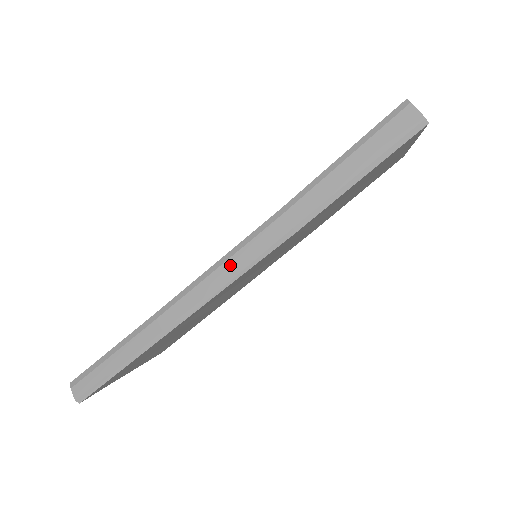
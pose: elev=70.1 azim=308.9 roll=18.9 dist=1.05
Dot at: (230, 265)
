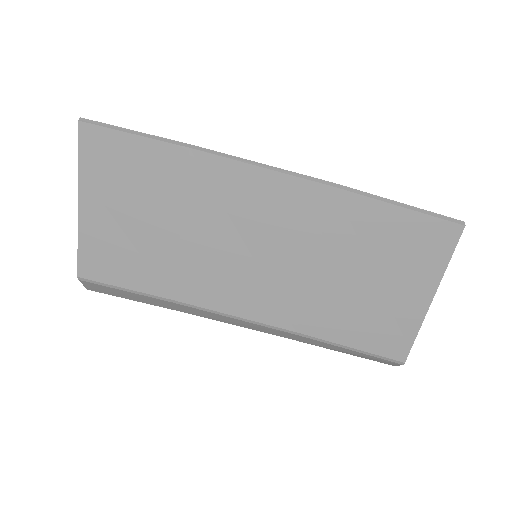
Dot at: occluded
